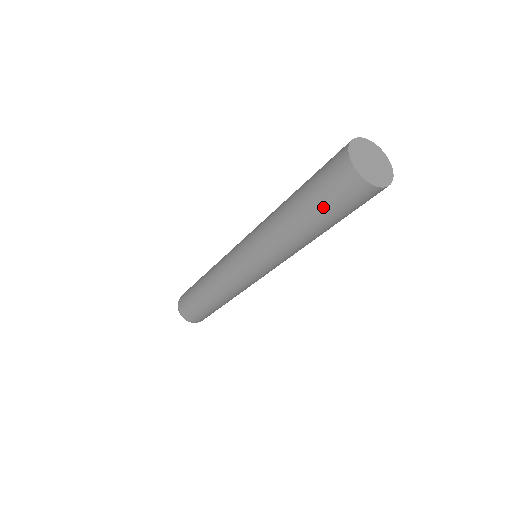
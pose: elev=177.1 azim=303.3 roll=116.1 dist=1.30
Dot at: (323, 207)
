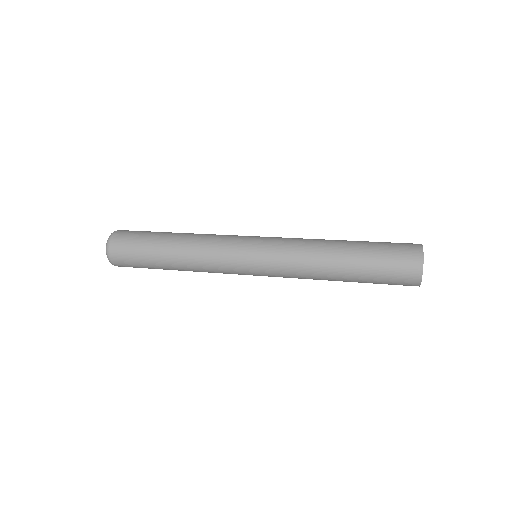
Dot at: (375, 274)
